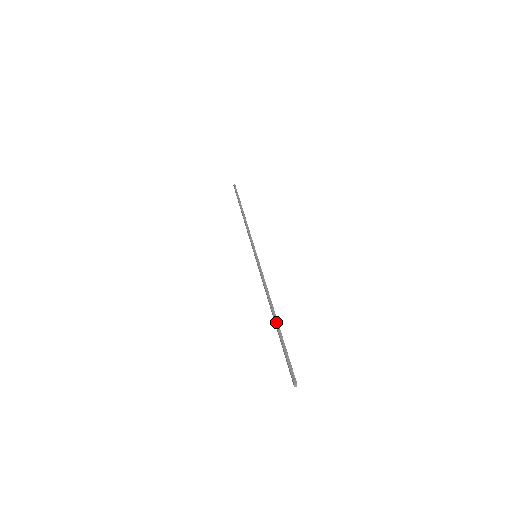
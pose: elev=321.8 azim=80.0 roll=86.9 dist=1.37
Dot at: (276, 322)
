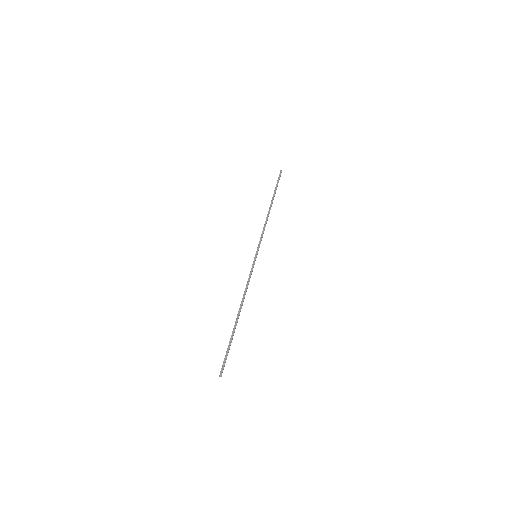
Dot at: (236, 322)
